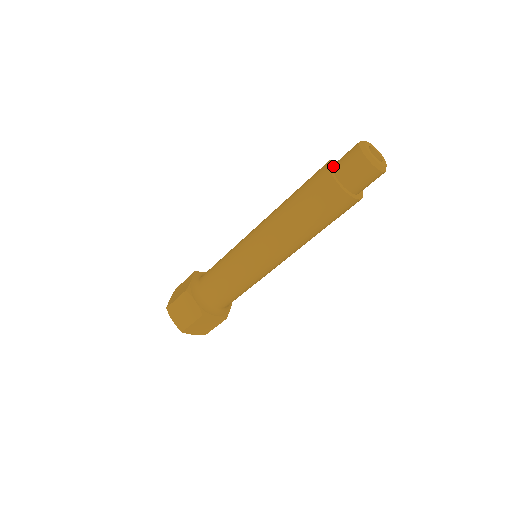
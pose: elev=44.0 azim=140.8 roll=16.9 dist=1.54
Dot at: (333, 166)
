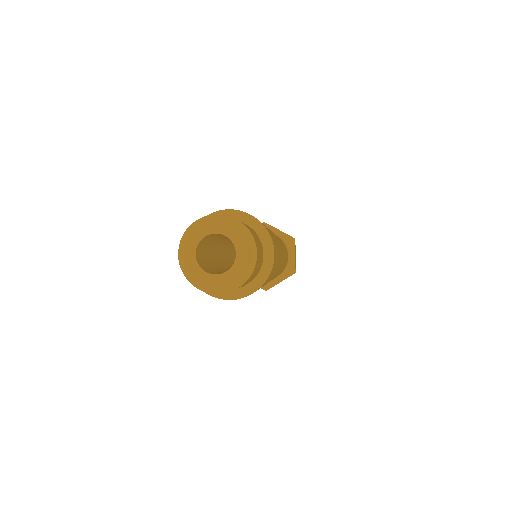
Dot at: occluded
